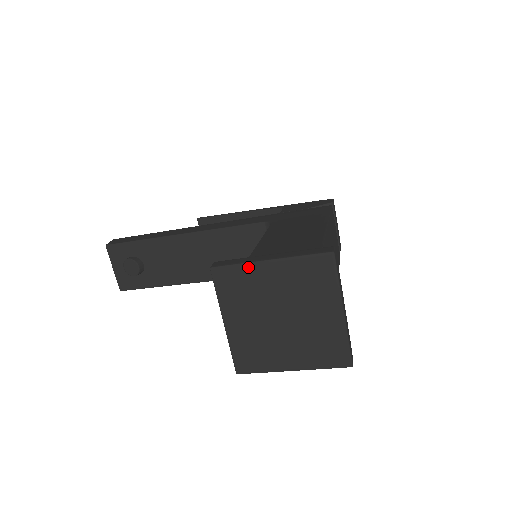
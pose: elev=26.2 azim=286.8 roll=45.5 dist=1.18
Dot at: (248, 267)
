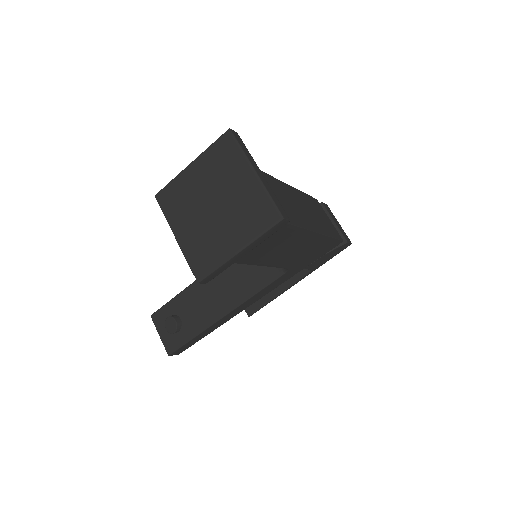
Dot at: (178, 178)
